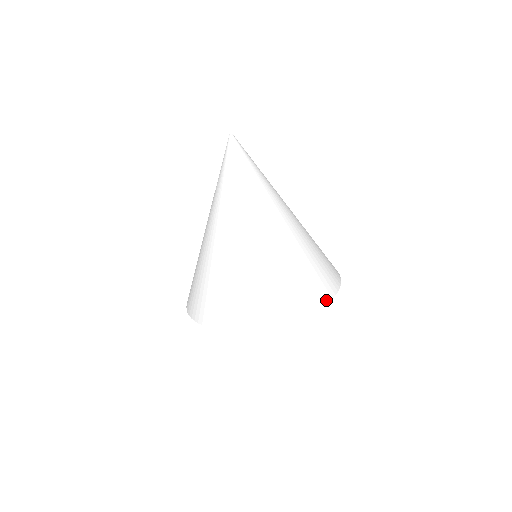
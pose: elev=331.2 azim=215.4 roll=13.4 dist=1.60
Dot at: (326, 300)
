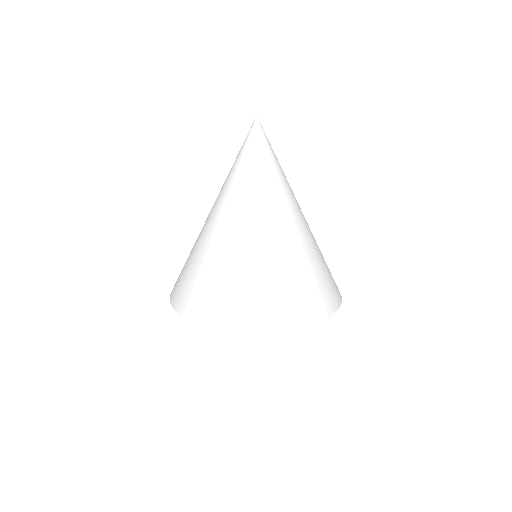
Dot at: (245, 328)
